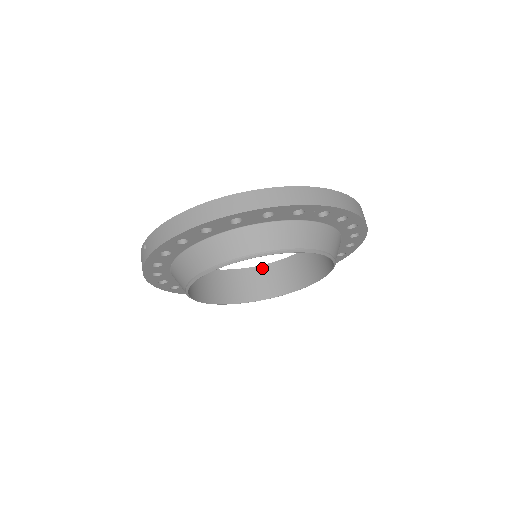
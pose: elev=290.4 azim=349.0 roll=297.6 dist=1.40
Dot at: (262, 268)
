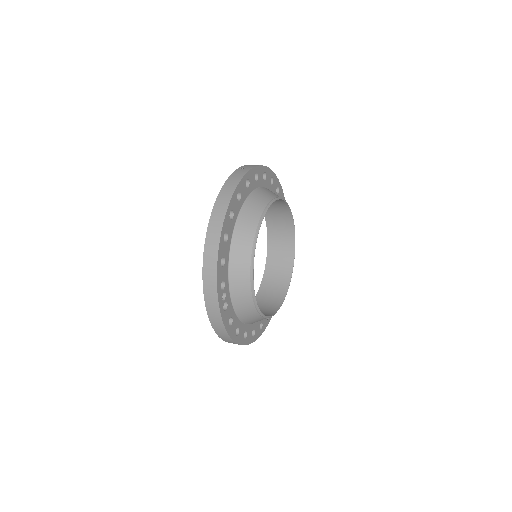
Dot at: occluded
